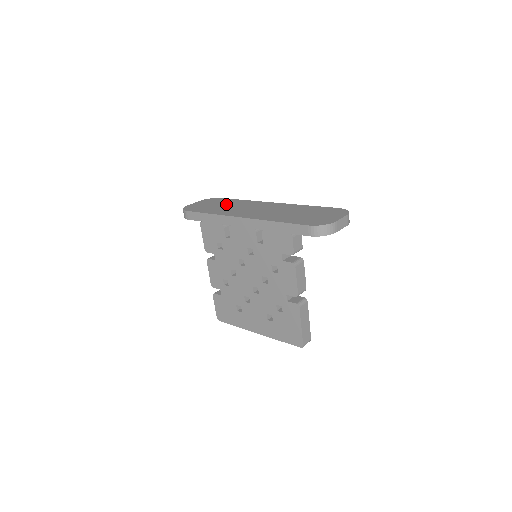
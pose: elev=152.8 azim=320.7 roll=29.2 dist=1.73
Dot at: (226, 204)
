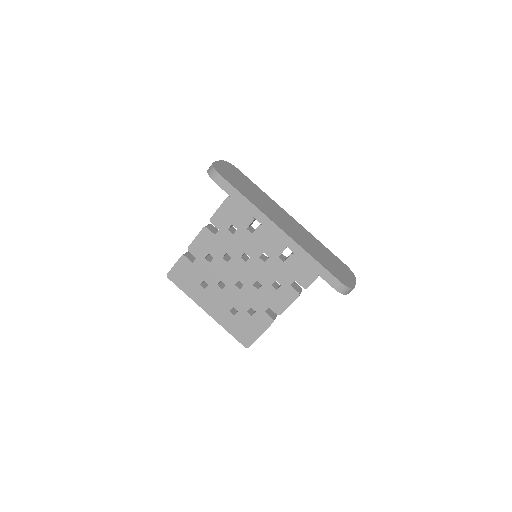
Dot at: (252, 189)
